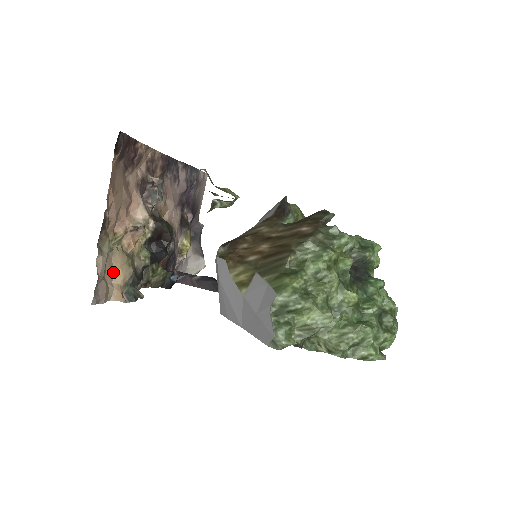
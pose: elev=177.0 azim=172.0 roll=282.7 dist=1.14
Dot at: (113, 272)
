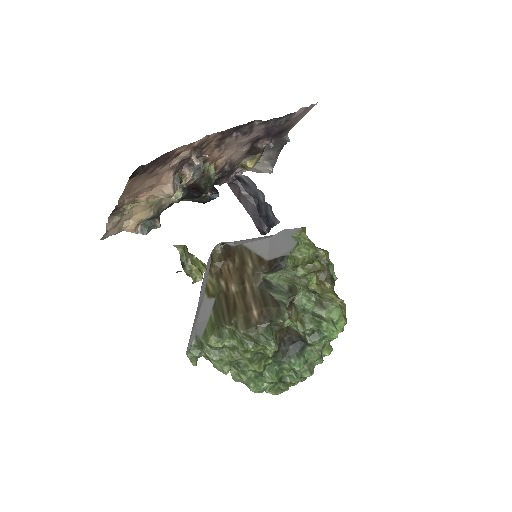
Dot at: (132, 215)
